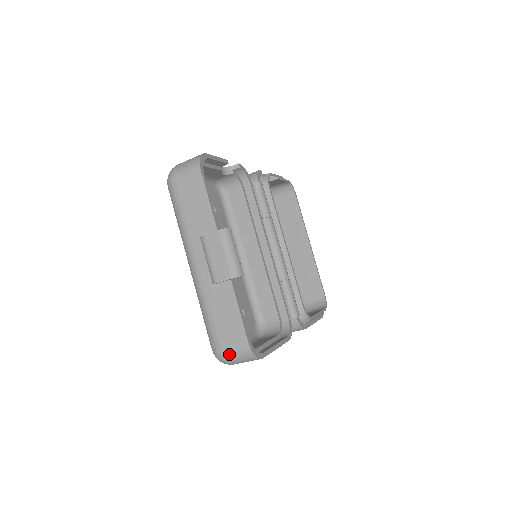
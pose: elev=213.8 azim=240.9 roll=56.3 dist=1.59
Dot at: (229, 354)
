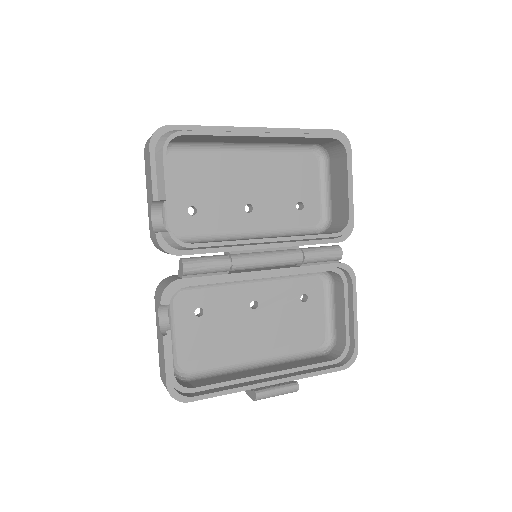
Dot at: occluded
